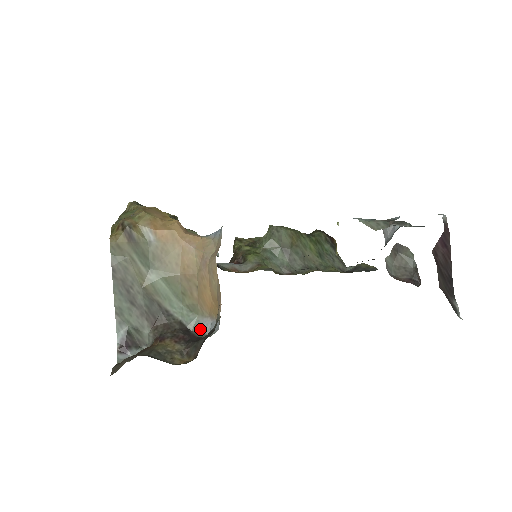
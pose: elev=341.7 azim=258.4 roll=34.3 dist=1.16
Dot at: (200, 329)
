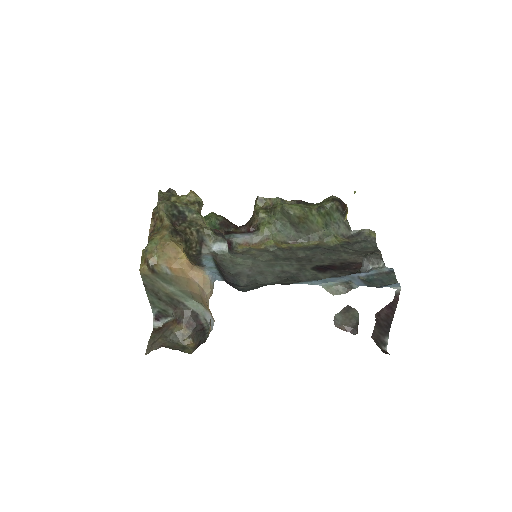
Dot at: (204, 317)
